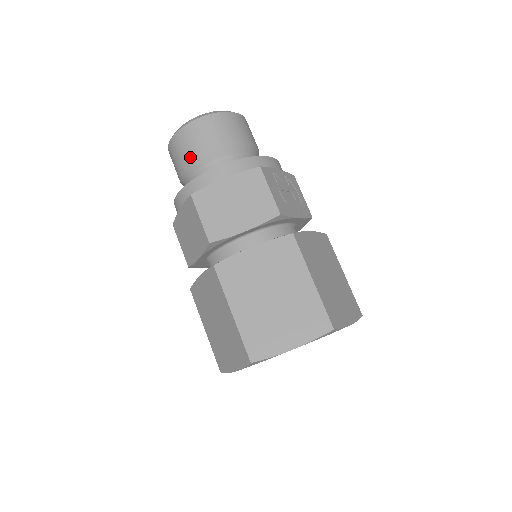
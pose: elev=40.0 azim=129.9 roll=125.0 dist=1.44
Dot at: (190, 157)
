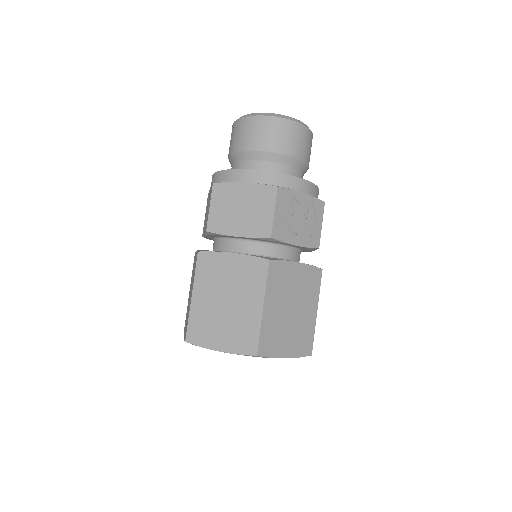
Dot at: (236, 147)
